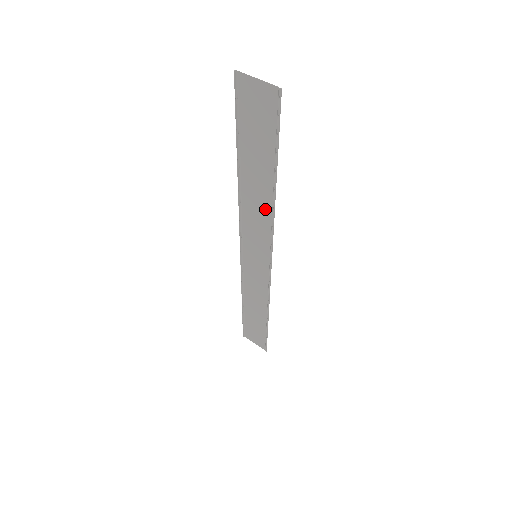
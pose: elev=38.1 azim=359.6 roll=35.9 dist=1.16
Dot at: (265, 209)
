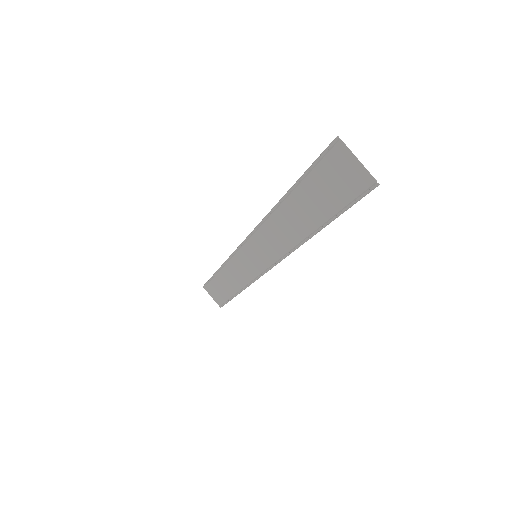
Dot at: (291, 238)
